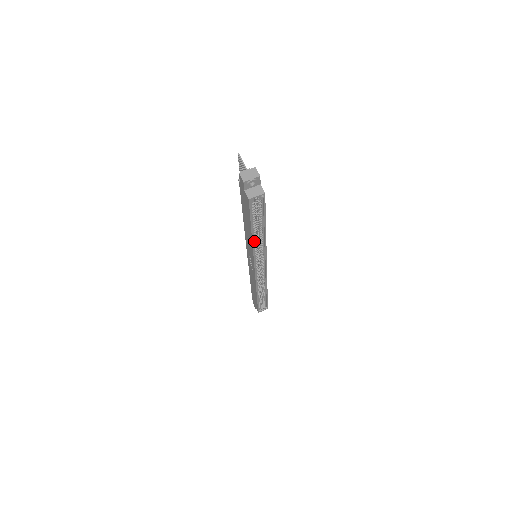
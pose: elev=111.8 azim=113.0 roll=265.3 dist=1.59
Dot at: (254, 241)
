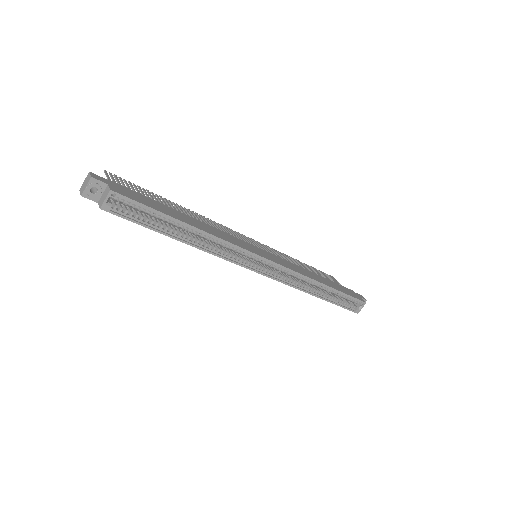
Dot at: (198, 244)
